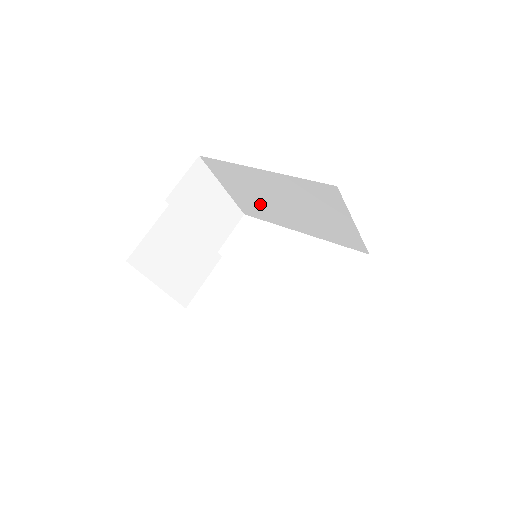
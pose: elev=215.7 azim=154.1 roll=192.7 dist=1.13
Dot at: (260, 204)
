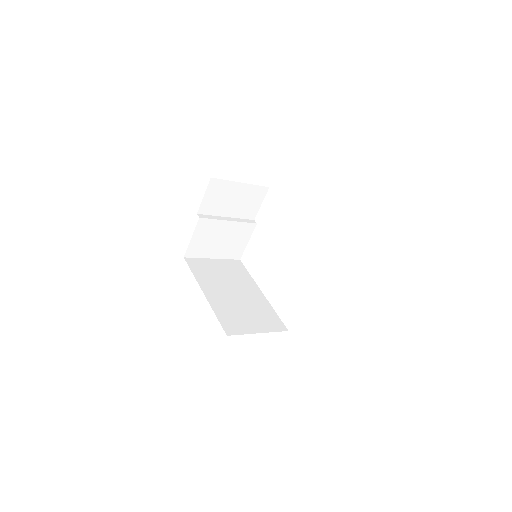
Dot at: occluded
